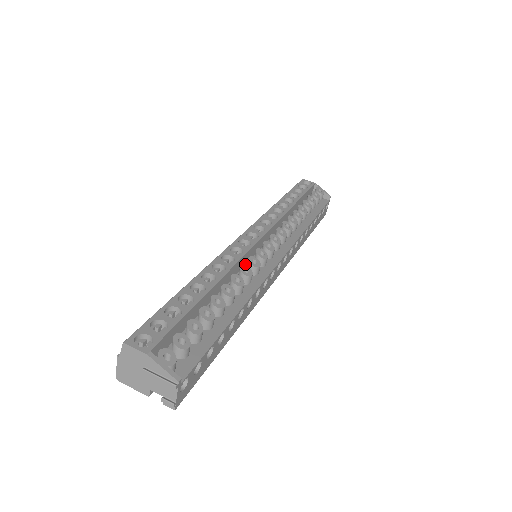
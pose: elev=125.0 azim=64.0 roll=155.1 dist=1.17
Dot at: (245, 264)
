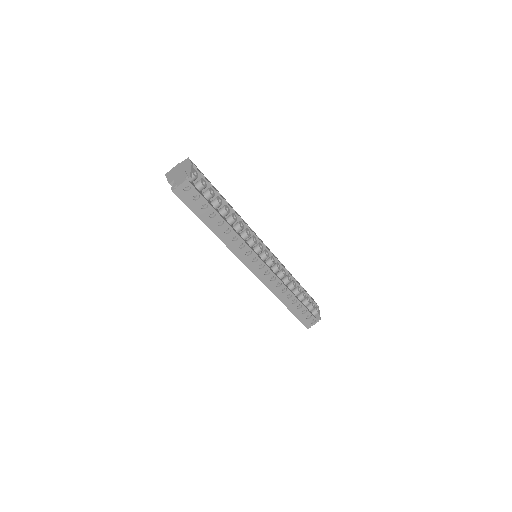
Dot at: occluded
